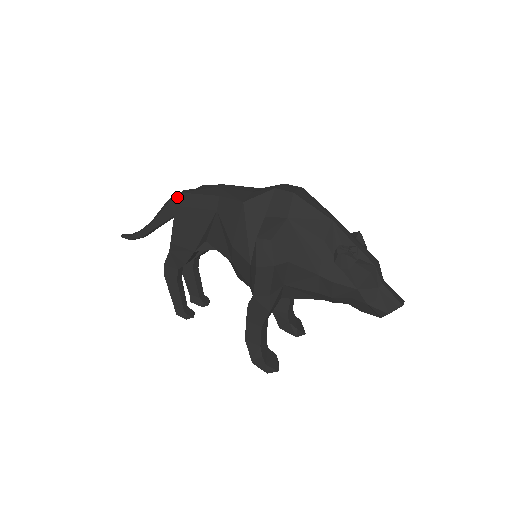
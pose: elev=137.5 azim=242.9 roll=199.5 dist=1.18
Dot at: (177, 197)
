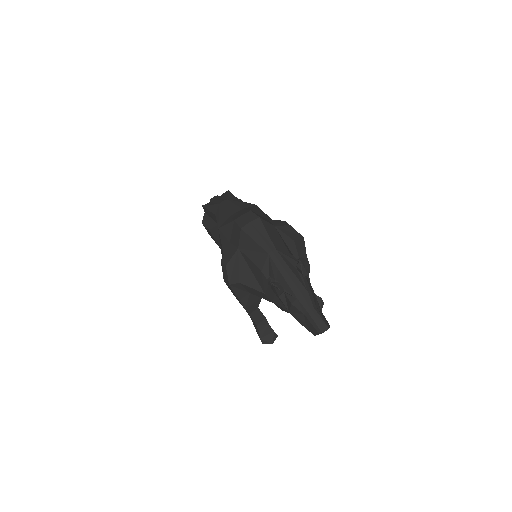
Dot at: occluded
